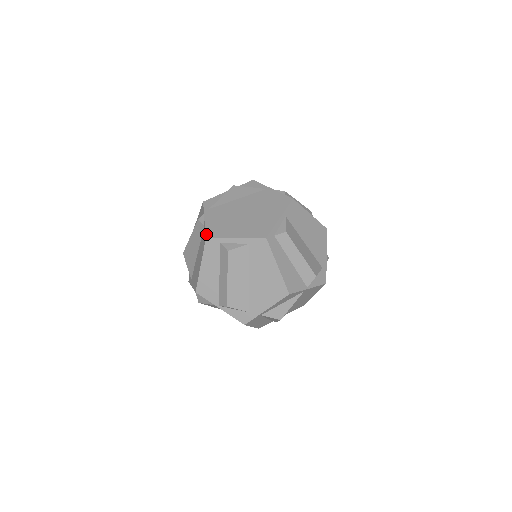
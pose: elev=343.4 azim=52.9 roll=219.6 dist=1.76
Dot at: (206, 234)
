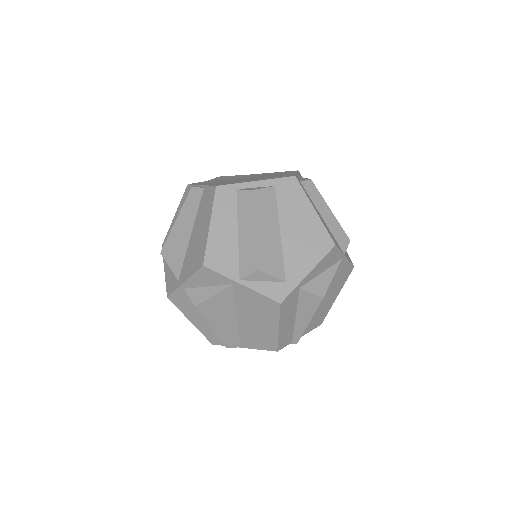
Dot at: (213, 185)
